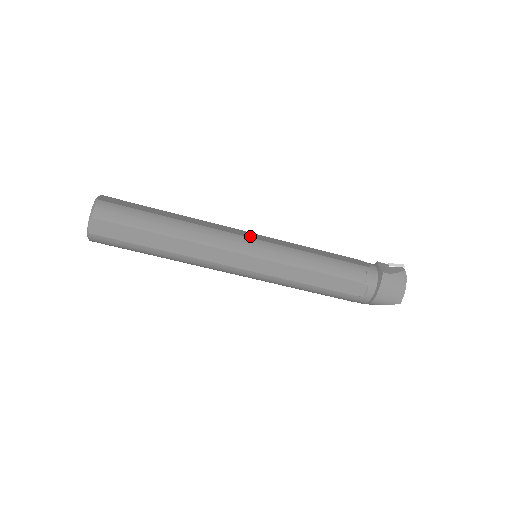
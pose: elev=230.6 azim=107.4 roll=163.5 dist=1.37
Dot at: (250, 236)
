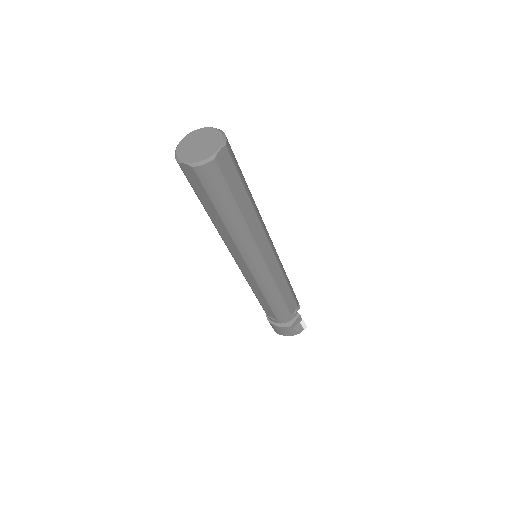
Dot at: (267, 258)
